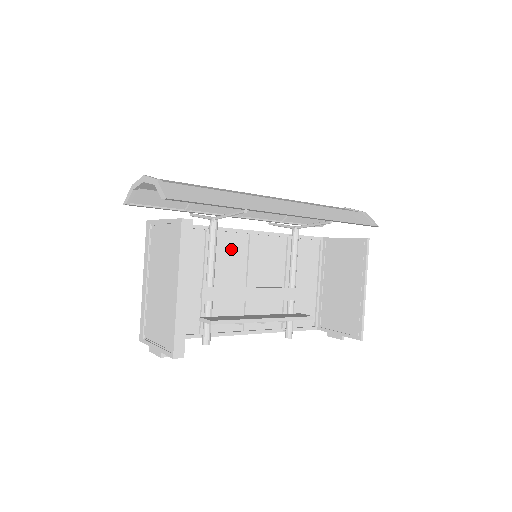
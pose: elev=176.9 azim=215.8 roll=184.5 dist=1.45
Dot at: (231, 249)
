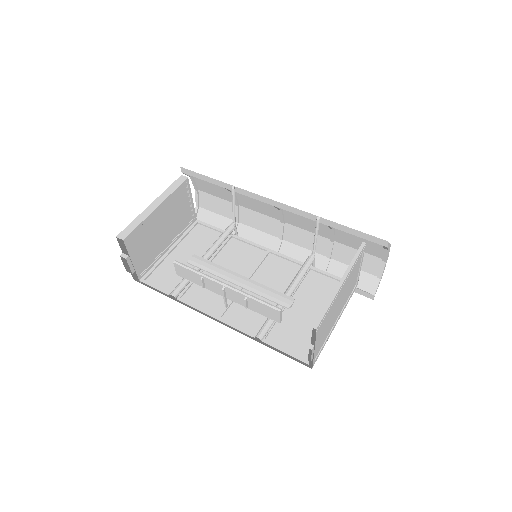
Dot at: (244, 255)
